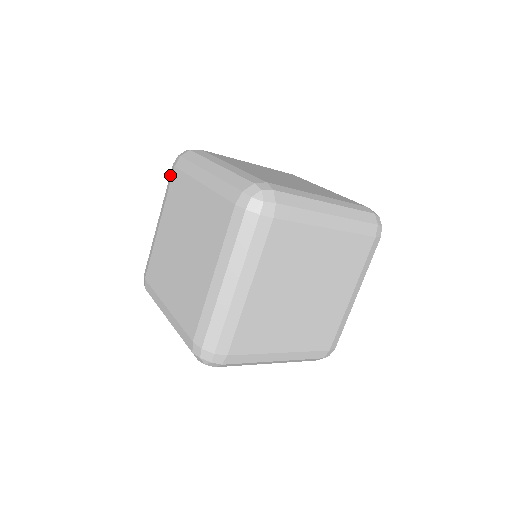
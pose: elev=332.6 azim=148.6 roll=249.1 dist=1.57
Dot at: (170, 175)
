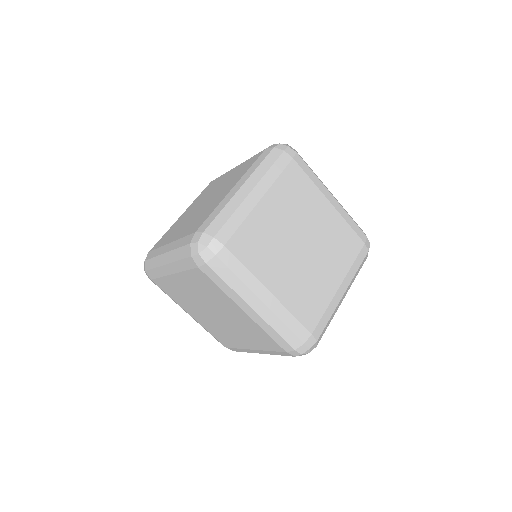
Dot at: occluded
